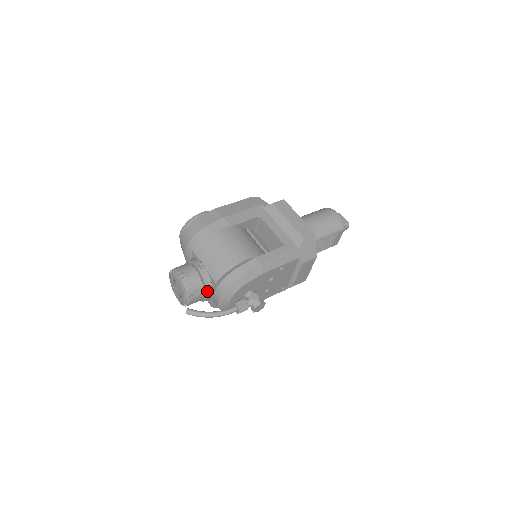
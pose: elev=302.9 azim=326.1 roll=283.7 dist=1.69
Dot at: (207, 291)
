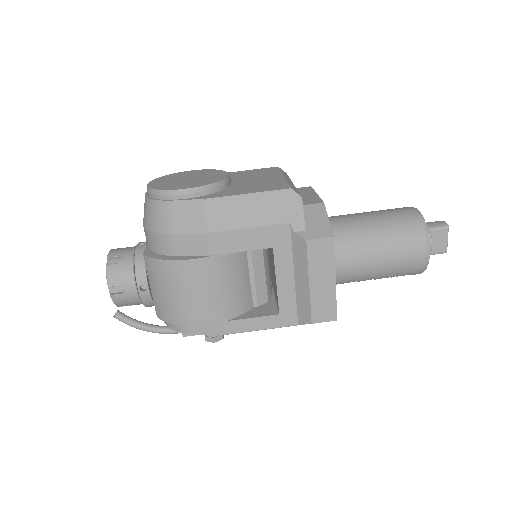
Dot at: occluded
